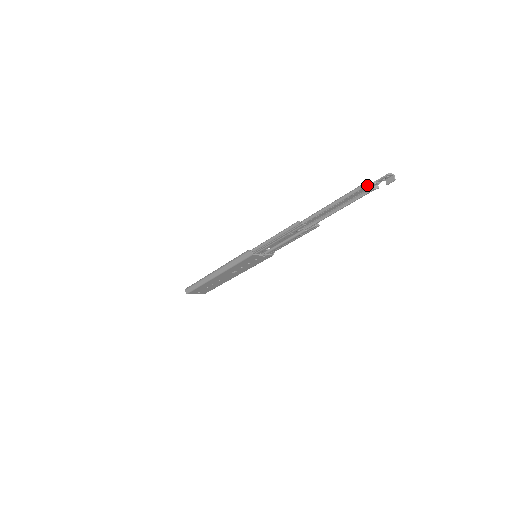
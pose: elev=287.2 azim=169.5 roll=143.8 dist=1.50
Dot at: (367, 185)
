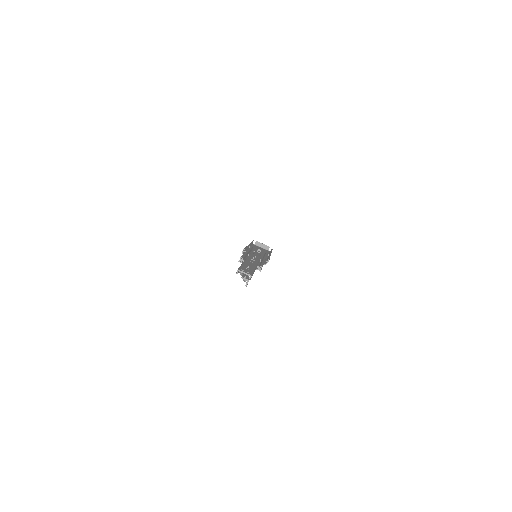
Dot at: (236, 273)
